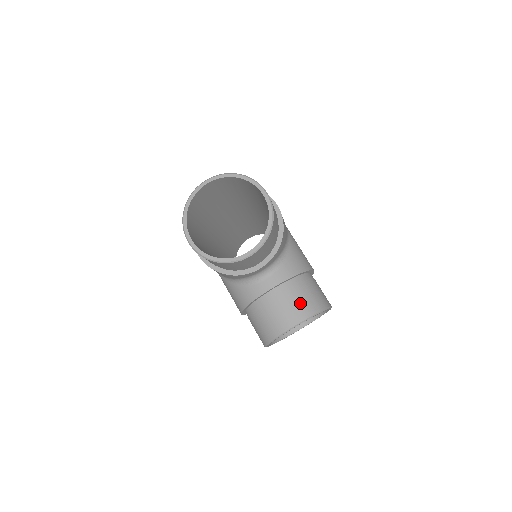
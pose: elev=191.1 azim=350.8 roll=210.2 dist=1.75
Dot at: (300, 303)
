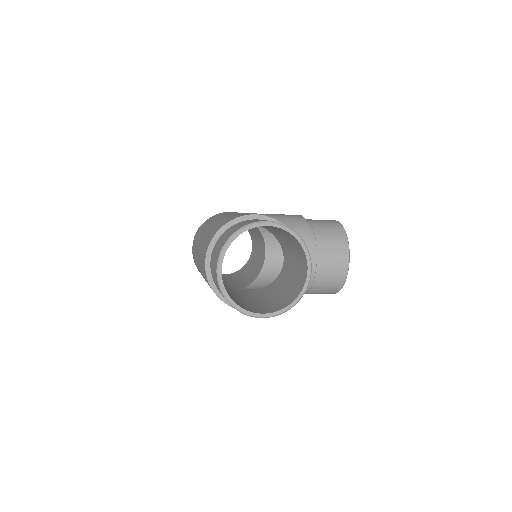
Dot at: (334, 247)
